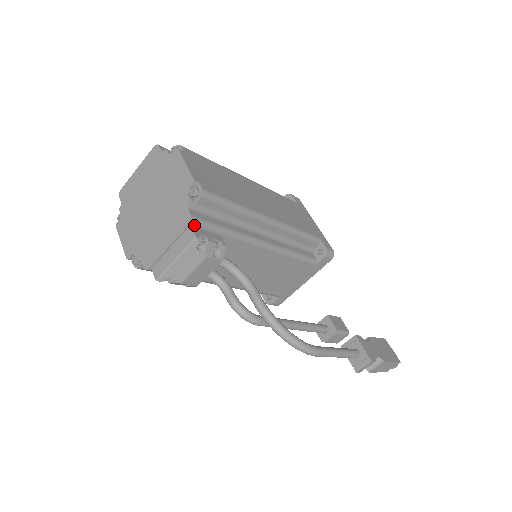
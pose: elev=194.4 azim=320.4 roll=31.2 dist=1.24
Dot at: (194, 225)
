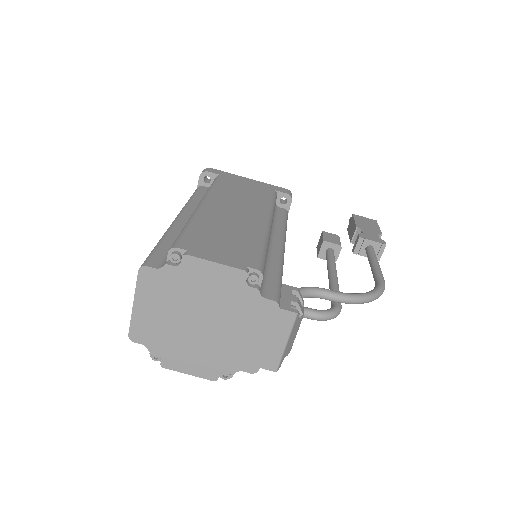
Dot at: (279, 305)
